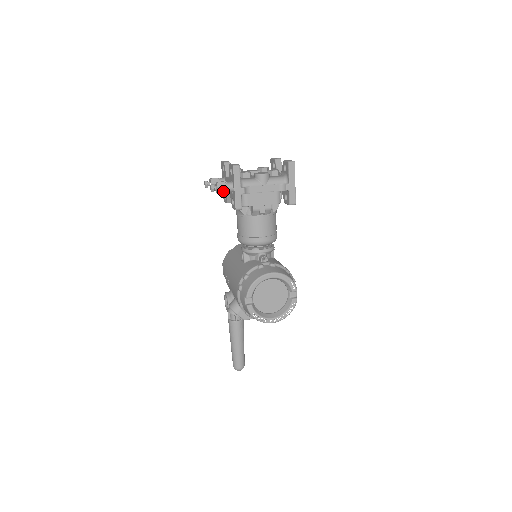
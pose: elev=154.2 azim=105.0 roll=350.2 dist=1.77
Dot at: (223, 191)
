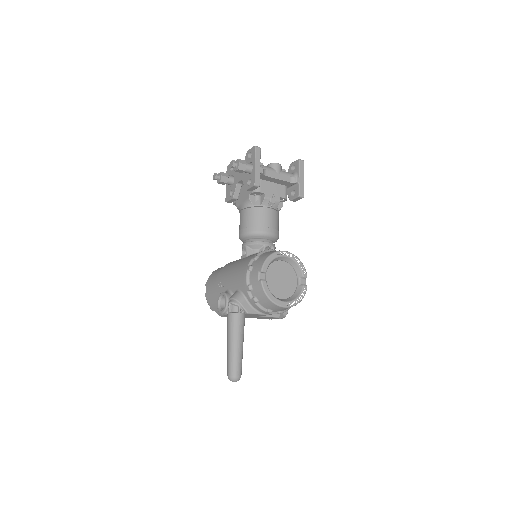
Dot at: (243, 167)
